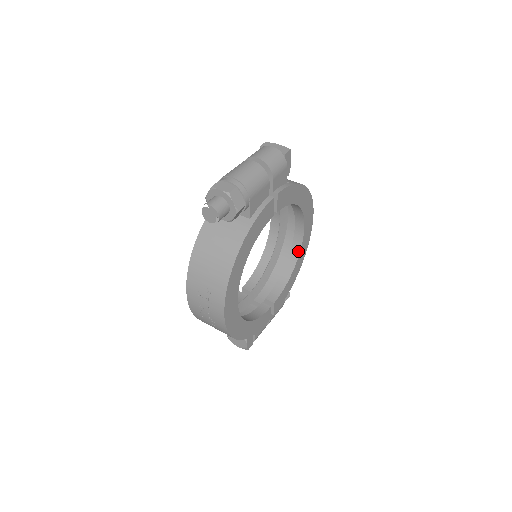
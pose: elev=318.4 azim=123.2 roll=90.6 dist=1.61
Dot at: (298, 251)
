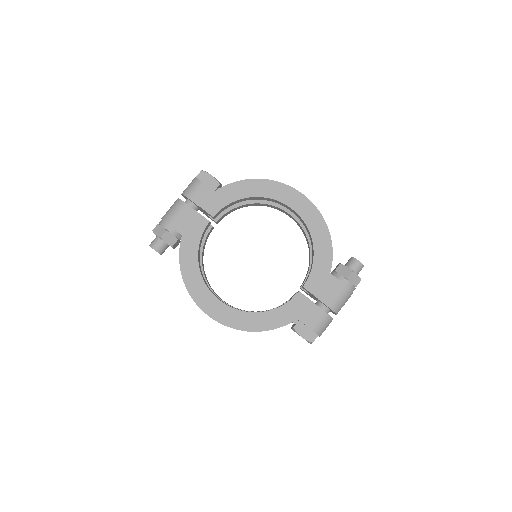
Dot at: (307, 228)
